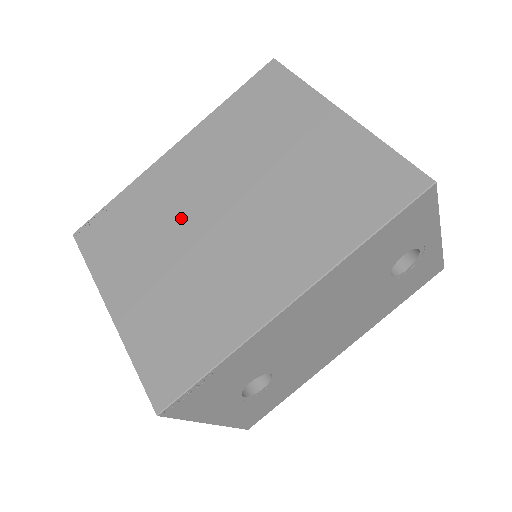
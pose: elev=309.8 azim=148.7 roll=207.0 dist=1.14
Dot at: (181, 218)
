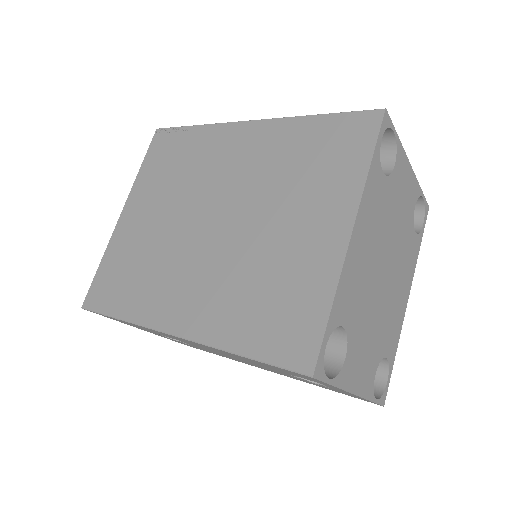
Dot at: (198, 193)
